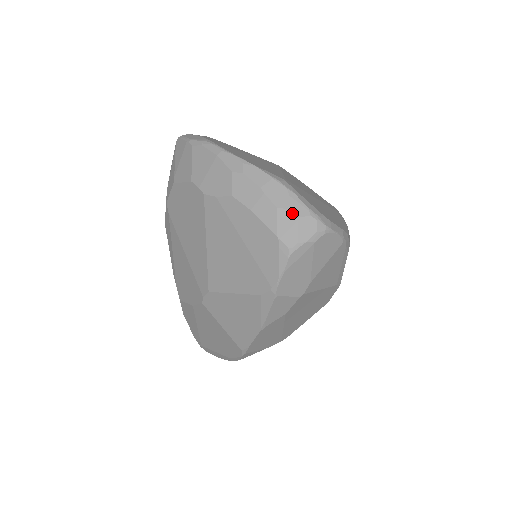
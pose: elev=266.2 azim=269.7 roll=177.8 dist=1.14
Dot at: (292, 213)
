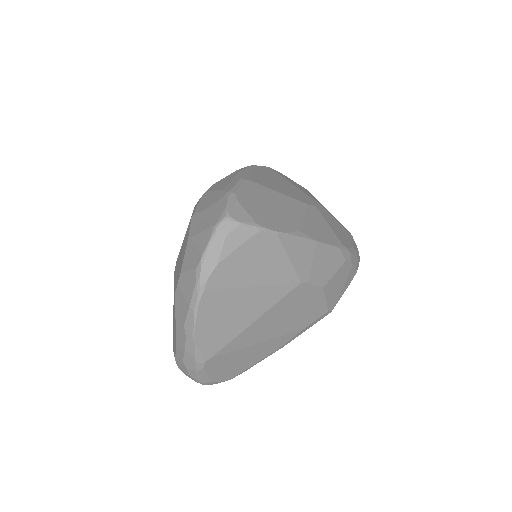
Dot at: (187, 372)
